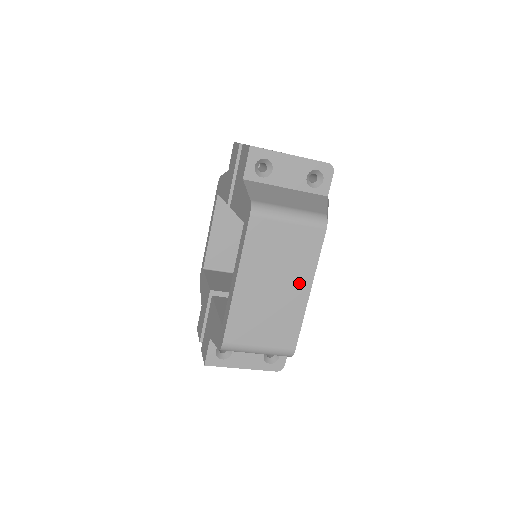
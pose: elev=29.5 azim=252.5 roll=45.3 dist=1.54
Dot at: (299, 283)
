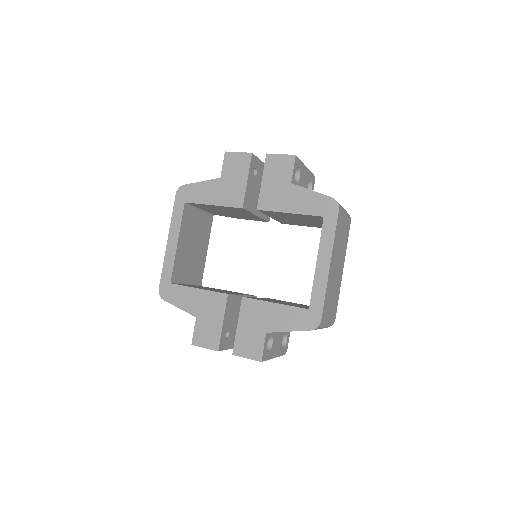
Dot at: (342, 264)
